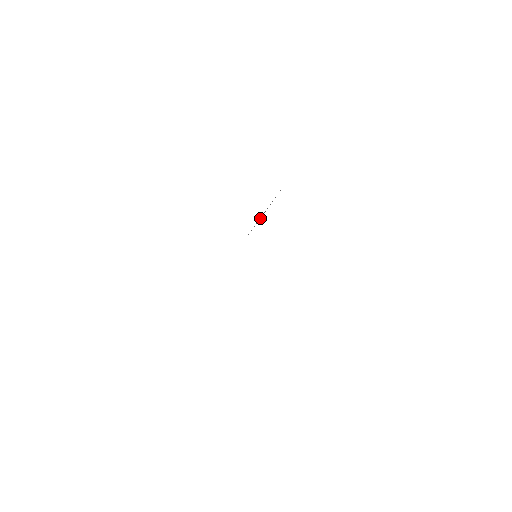
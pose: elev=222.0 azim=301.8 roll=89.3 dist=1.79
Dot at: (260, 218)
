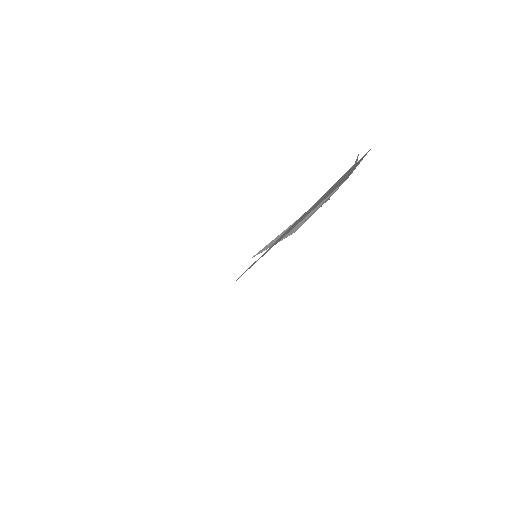
Dot at: (295, 231)
